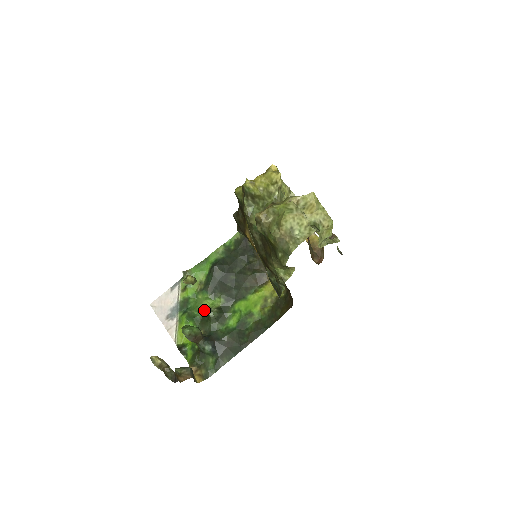
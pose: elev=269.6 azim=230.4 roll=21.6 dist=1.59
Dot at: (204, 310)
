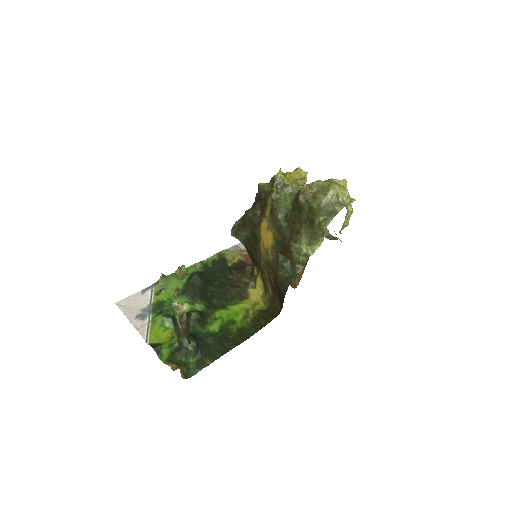
Dot at: occluded
